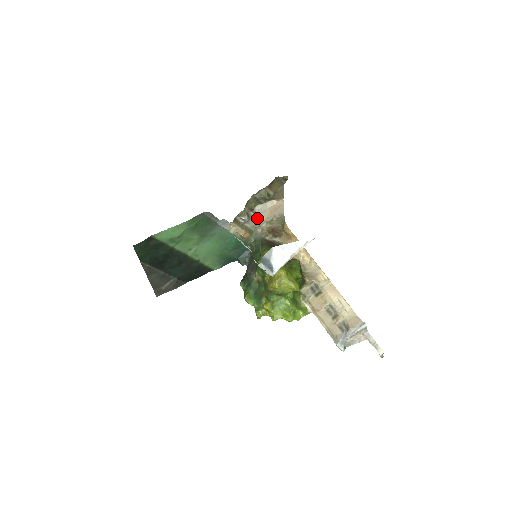
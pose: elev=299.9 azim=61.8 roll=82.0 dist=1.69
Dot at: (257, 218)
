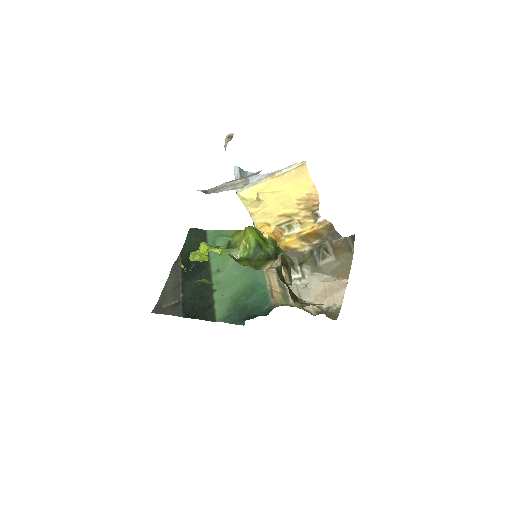
Dot at: (304, 290)
